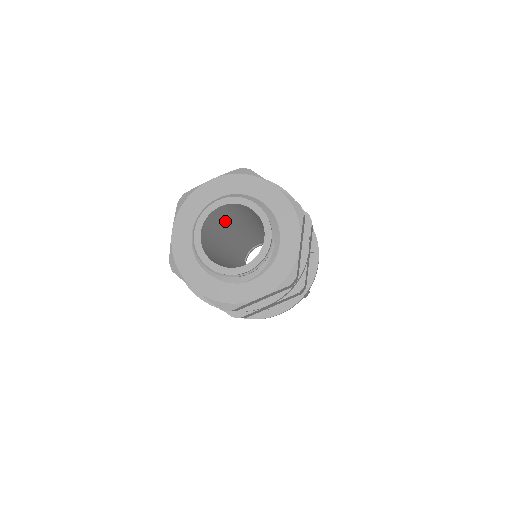
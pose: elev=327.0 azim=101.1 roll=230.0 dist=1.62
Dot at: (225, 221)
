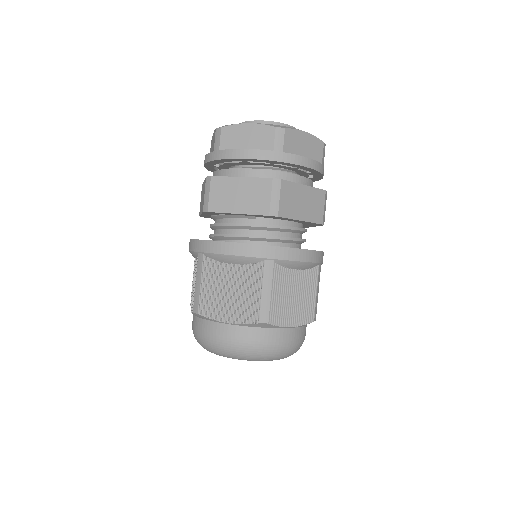
Dot at: occluded
